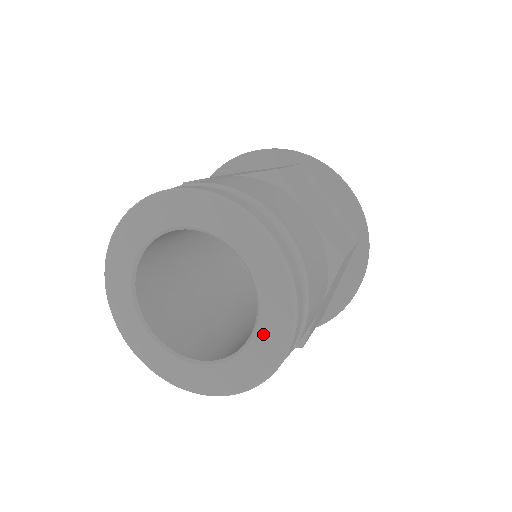
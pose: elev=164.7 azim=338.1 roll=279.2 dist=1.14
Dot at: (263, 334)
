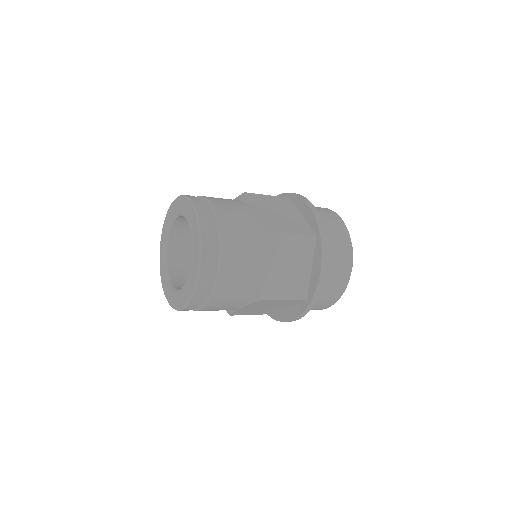
Dot at: (182, 293)
